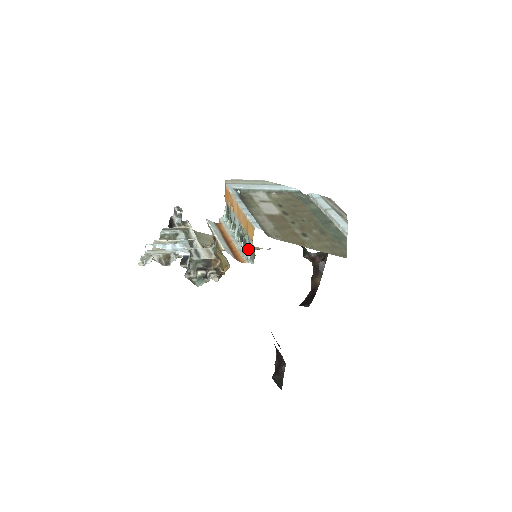
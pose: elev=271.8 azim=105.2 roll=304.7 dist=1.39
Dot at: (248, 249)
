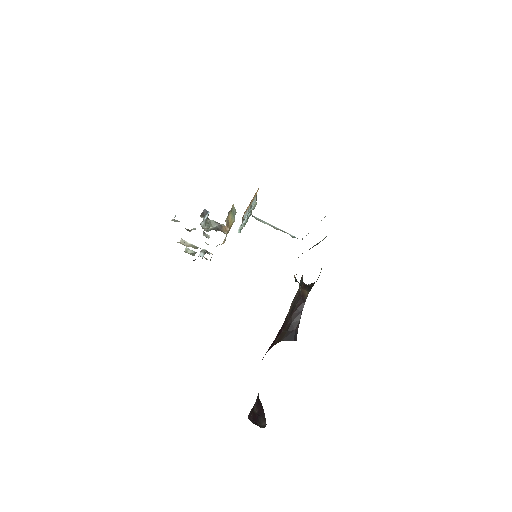
Dot at: occluded
